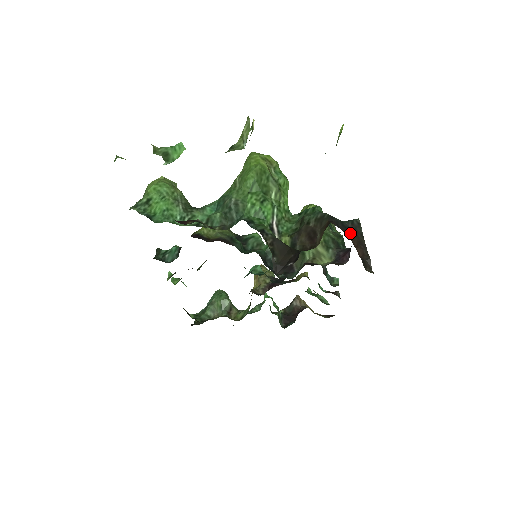
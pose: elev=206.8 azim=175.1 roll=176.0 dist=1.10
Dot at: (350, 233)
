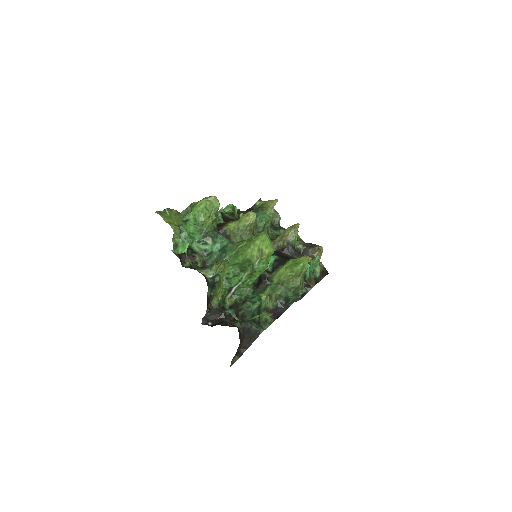
Dot at: (248, 336)
